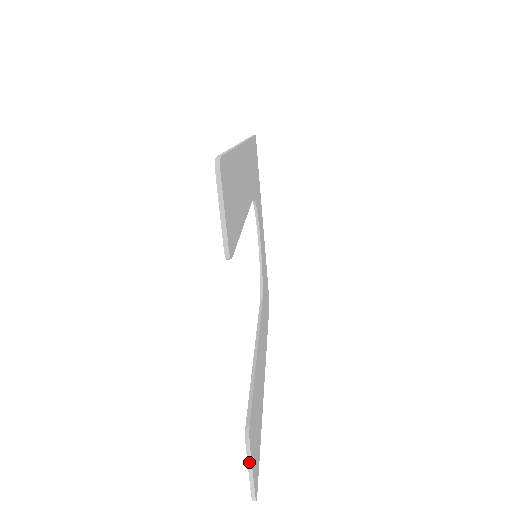
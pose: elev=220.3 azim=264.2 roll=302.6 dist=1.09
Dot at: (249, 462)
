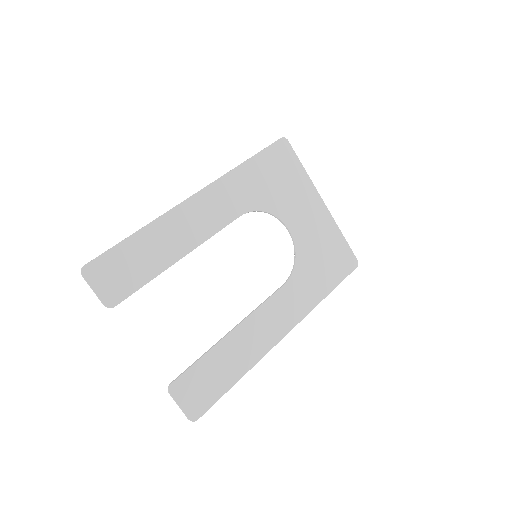
Dot at: (175, 401)
